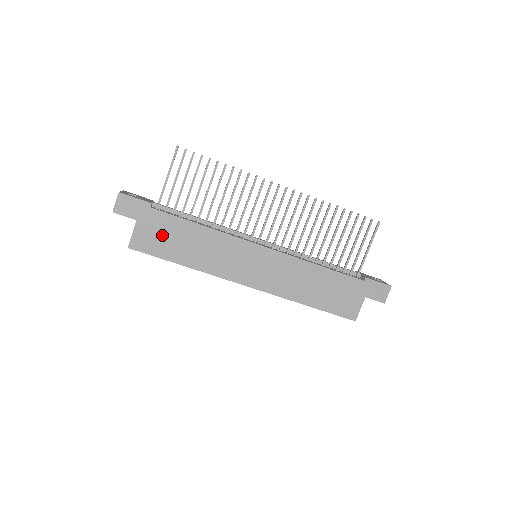
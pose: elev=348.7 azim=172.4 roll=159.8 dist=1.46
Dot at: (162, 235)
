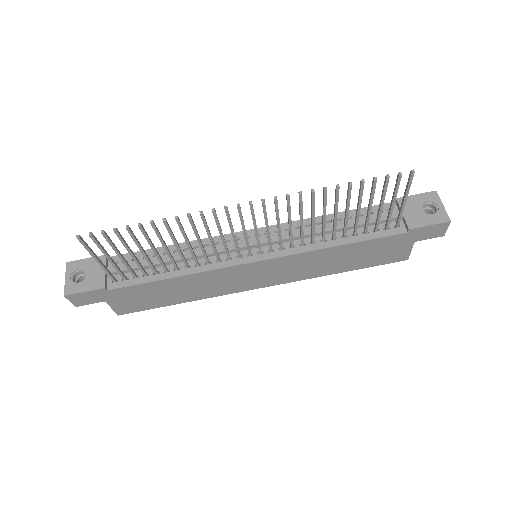
Dot at: (141, 298)
